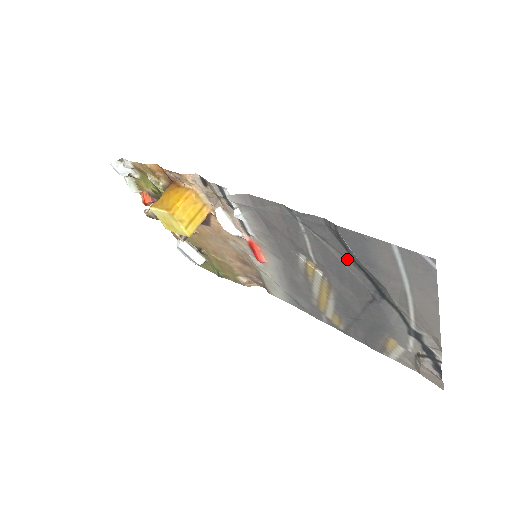
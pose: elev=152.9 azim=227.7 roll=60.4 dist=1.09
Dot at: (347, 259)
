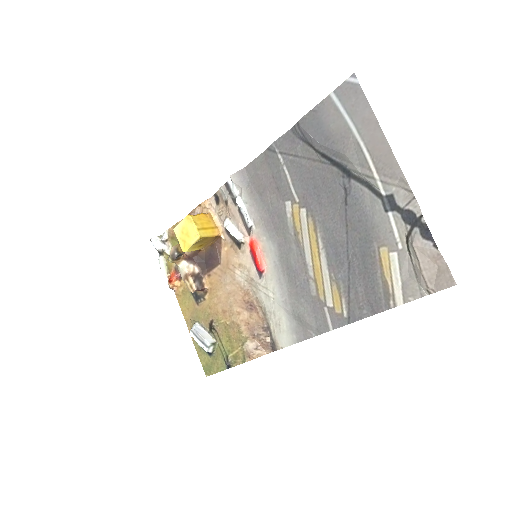
Dot at: (315, 160)
